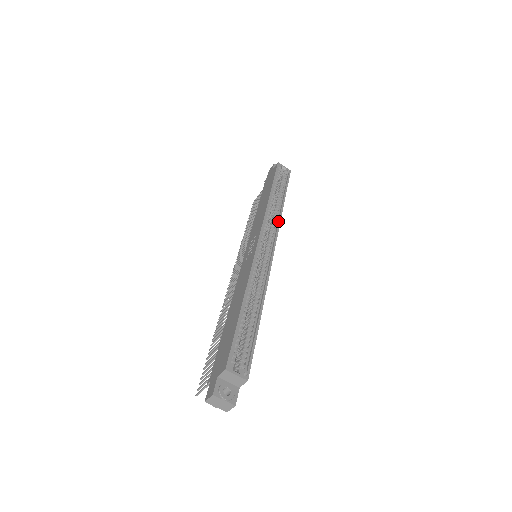
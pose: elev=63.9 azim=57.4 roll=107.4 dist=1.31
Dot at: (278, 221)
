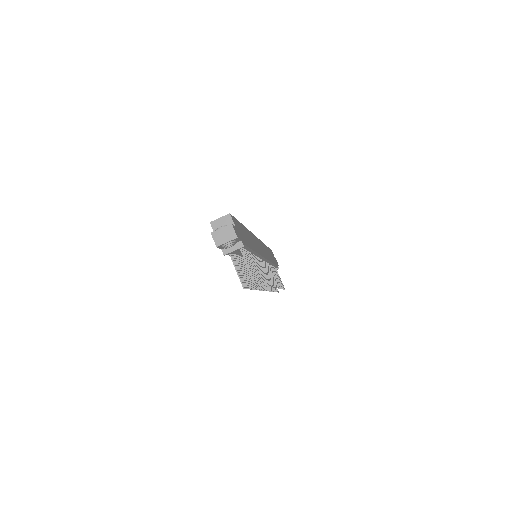
Dot at: occluded
